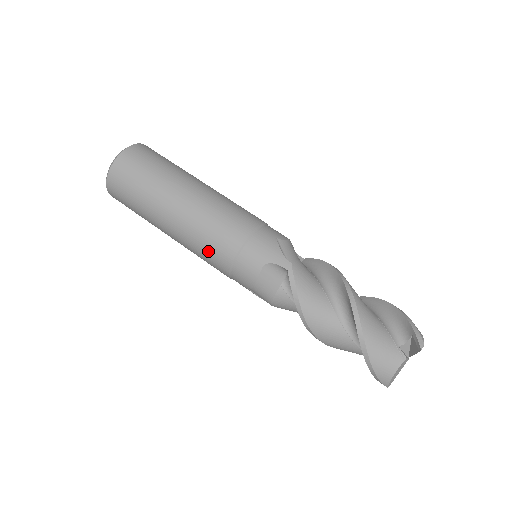
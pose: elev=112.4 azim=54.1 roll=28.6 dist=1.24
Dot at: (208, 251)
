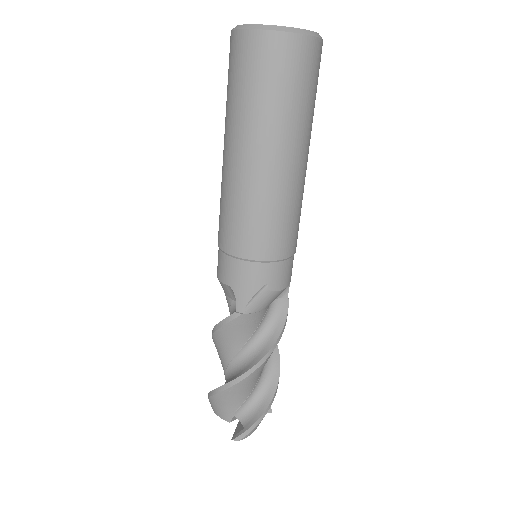
Dot at: (220, 215)
